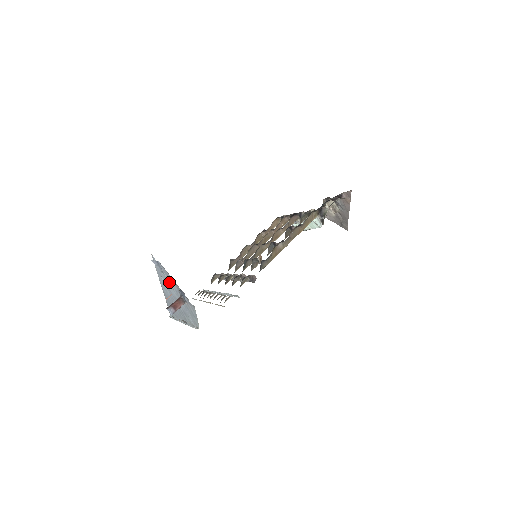
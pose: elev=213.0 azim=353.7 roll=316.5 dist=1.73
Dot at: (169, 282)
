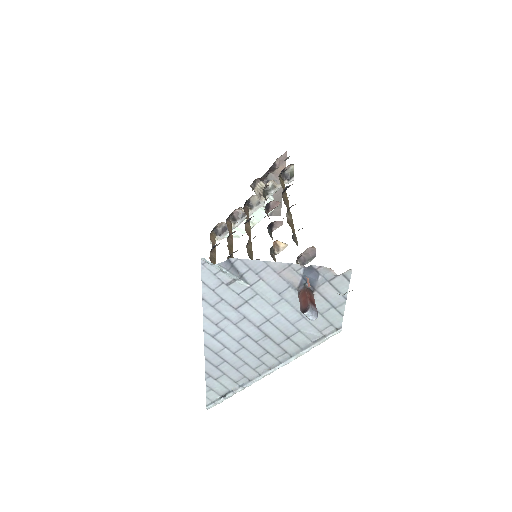
Dot at: (257, 289)
